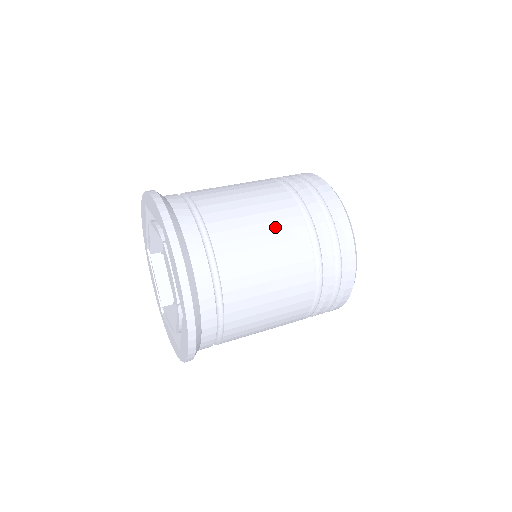
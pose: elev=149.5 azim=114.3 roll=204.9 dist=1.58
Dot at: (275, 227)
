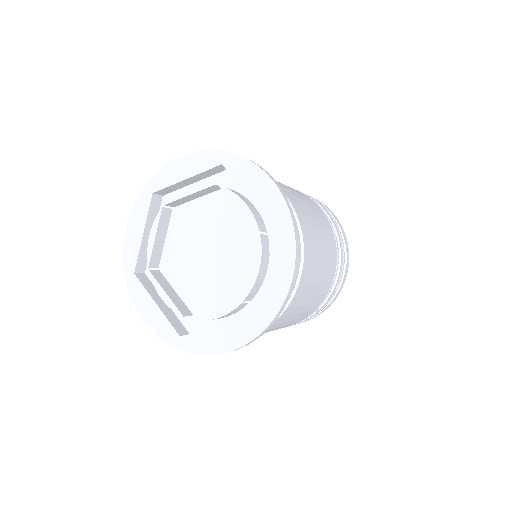
Dot at: (327, 257)
